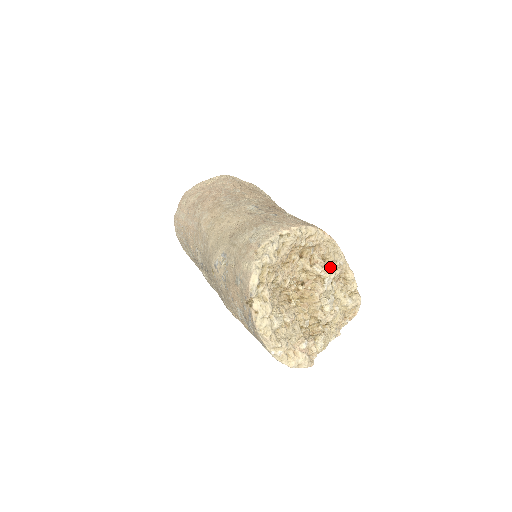
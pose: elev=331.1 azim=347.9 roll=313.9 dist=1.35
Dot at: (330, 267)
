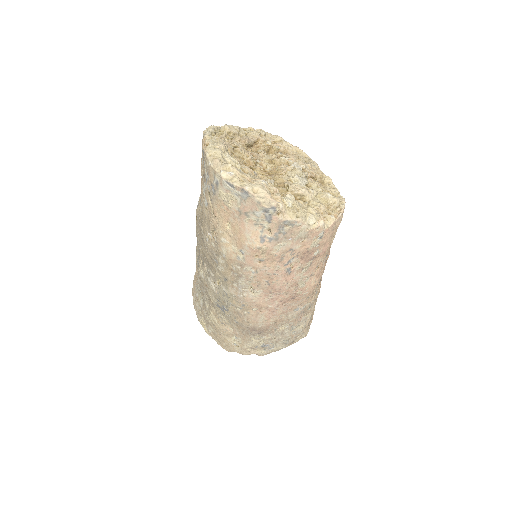
Dot at: (299, 160)
